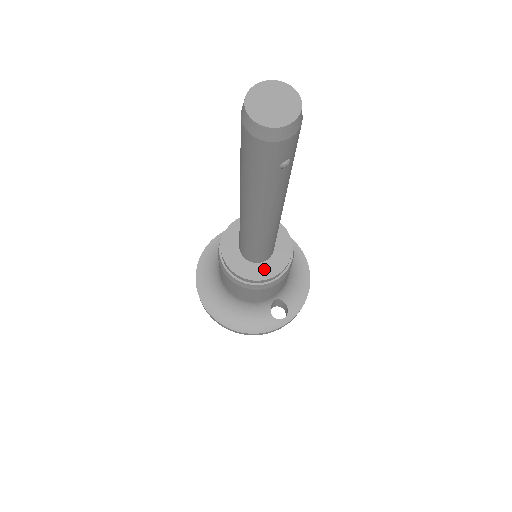
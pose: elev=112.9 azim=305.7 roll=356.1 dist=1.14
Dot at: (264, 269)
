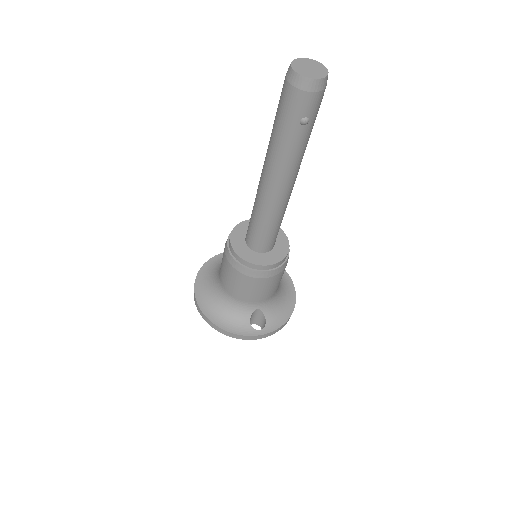
Dot at: (259, 258)
